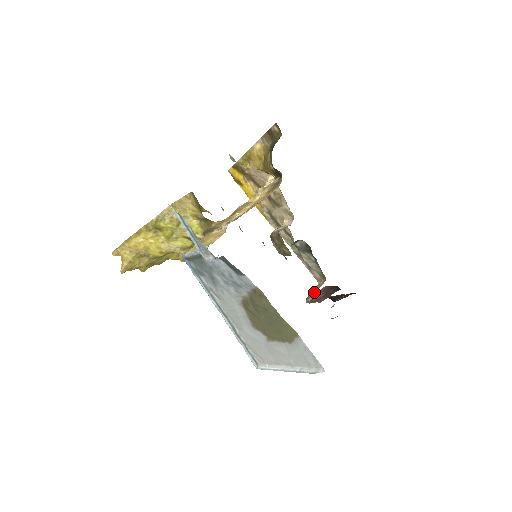
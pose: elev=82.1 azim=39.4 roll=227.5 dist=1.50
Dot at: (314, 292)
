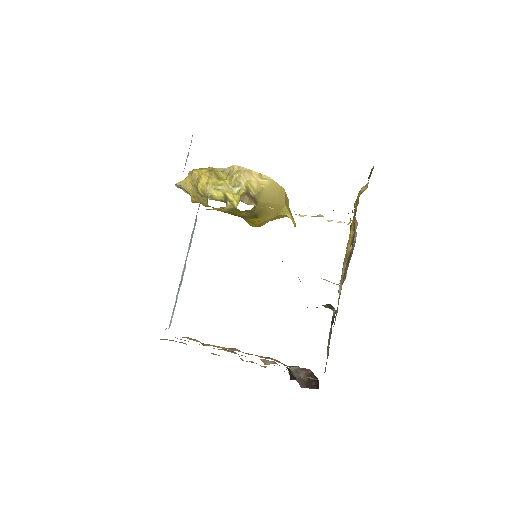
Dot at: occluded
